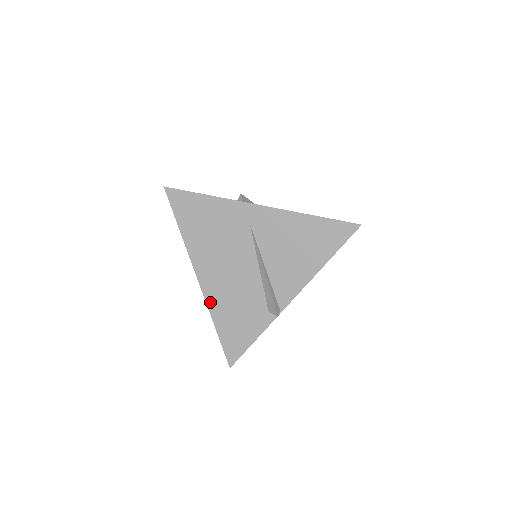
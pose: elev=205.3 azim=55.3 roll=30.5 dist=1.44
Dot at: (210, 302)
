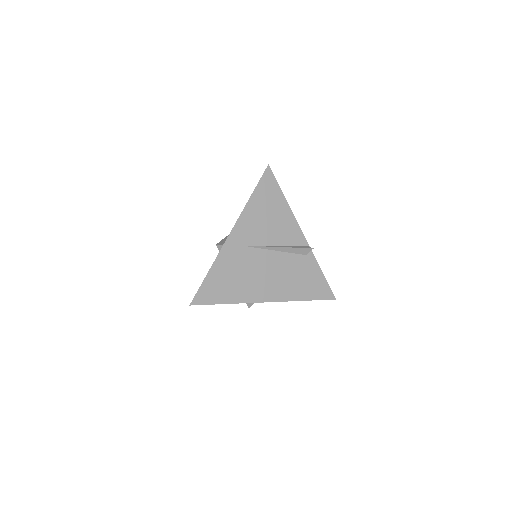
Dot at: occluded
